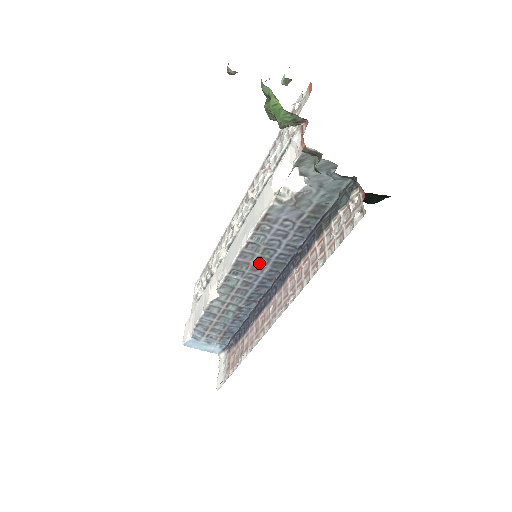
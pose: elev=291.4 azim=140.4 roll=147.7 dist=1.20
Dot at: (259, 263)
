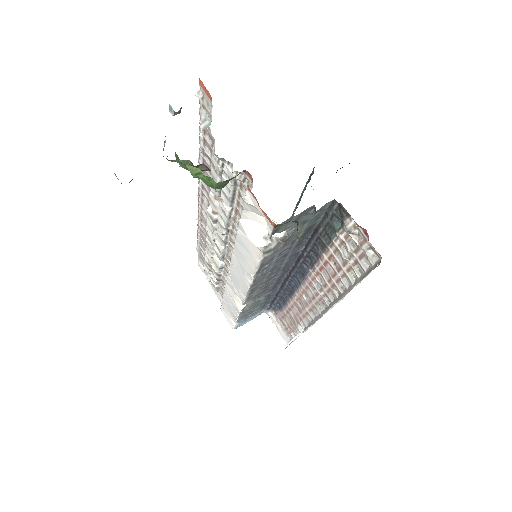
Dot at: (271, 276)
